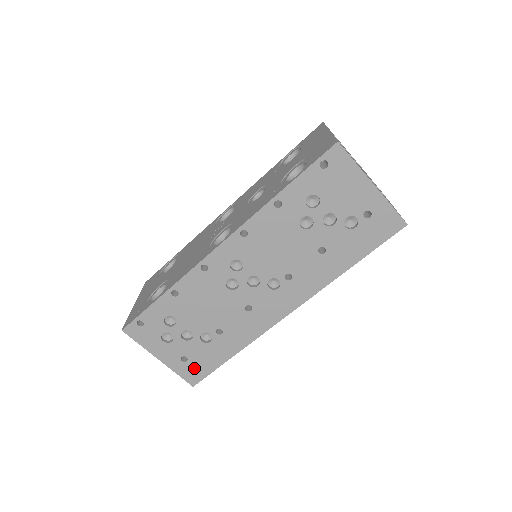
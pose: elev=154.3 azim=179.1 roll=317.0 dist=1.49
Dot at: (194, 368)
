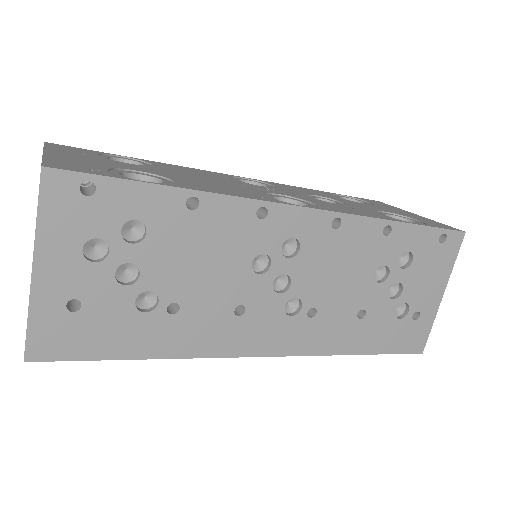
Dot at: (69, 332)
